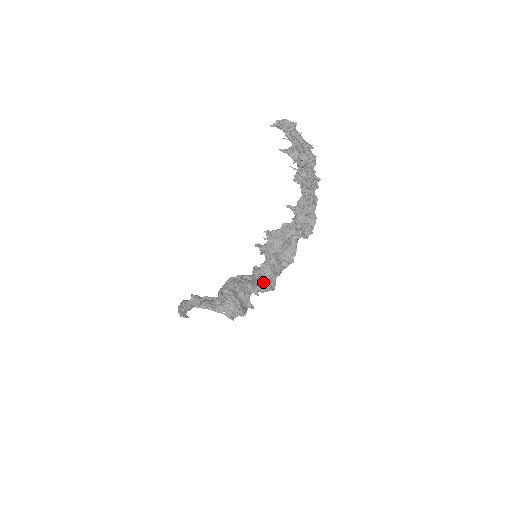
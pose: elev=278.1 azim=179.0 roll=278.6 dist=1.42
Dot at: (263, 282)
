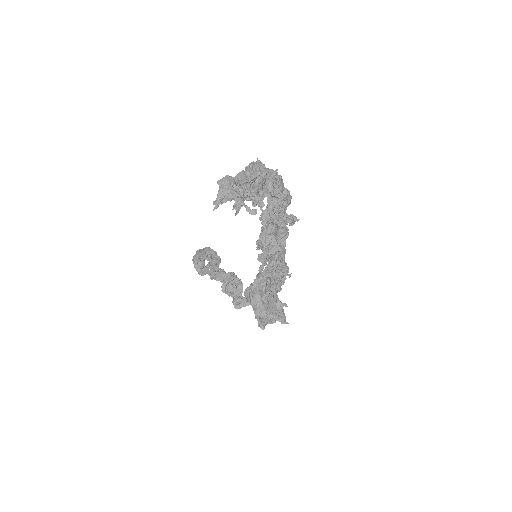
Dot at: (280, 280)
